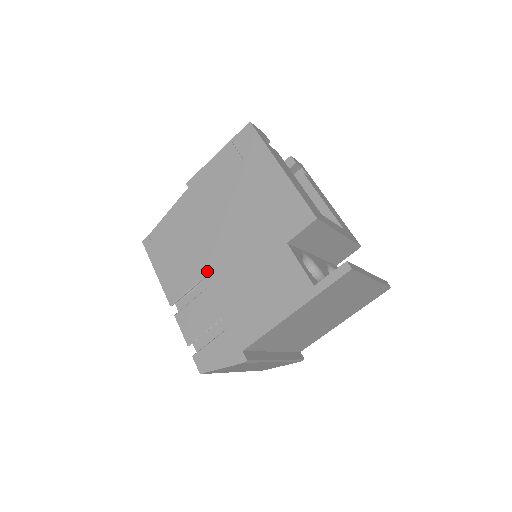
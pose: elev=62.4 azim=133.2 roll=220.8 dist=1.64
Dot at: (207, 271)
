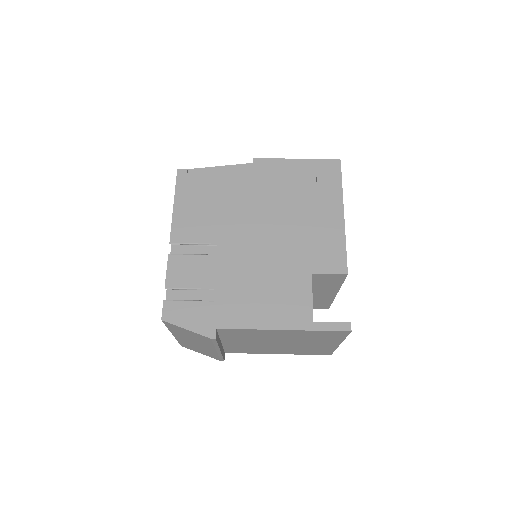
Dot at: (226, 242)
